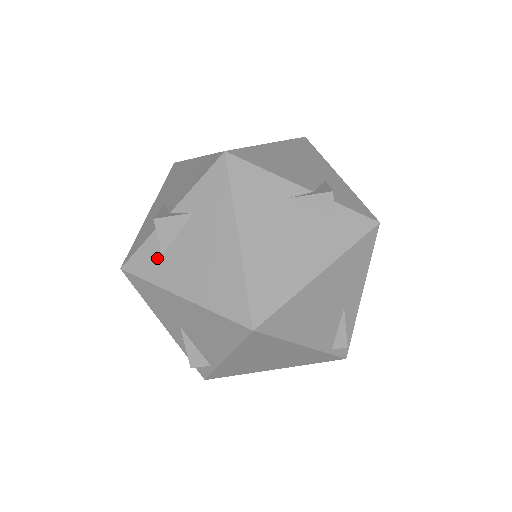
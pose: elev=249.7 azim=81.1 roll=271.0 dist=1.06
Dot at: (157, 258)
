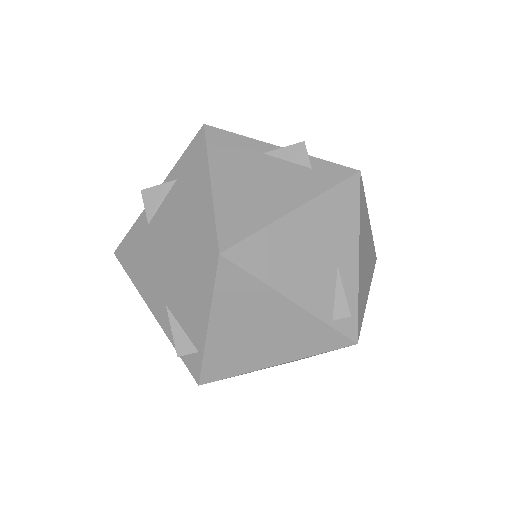
Dot at: (144, 229)
